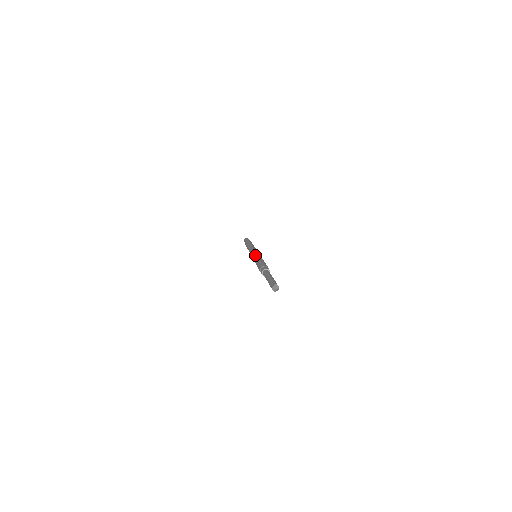
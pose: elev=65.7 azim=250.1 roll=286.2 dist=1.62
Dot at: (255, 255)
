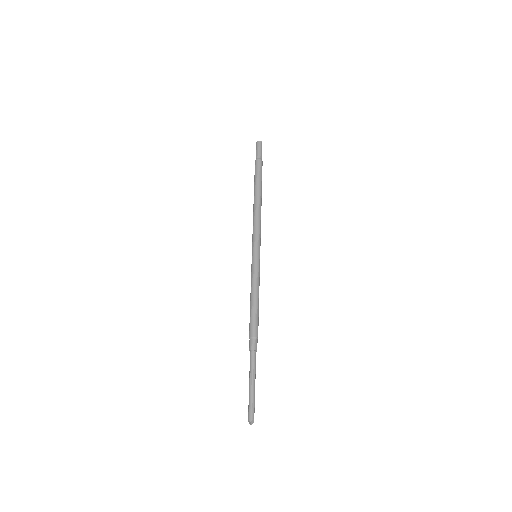
Dot at: (255, 271)
